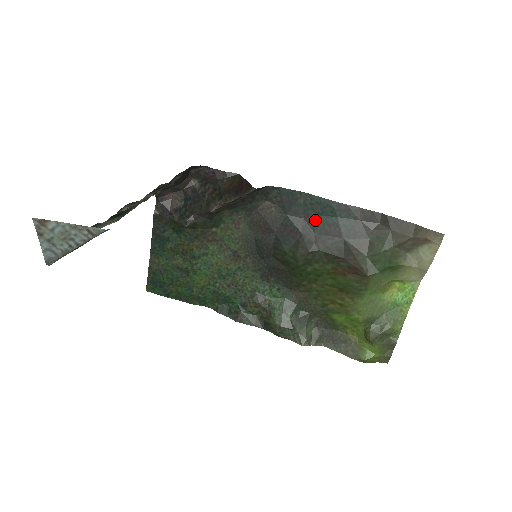
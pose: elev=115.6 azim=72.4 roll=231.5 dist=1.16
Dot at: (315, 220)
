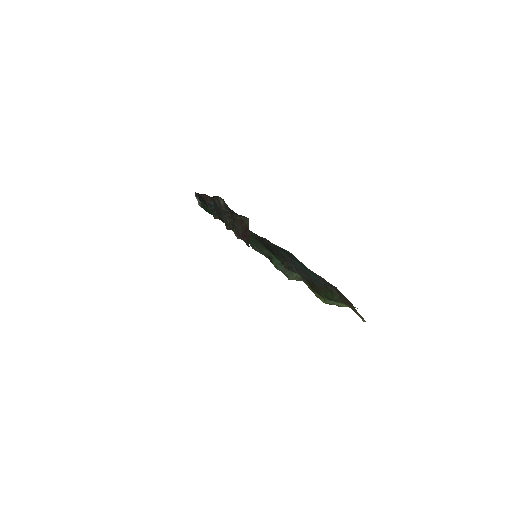
Dot at: (296, 263)
